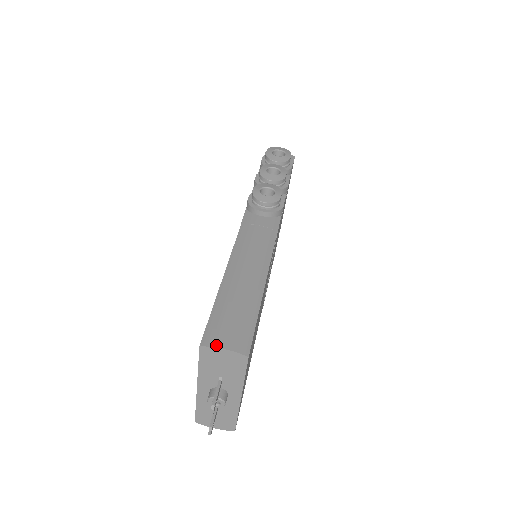
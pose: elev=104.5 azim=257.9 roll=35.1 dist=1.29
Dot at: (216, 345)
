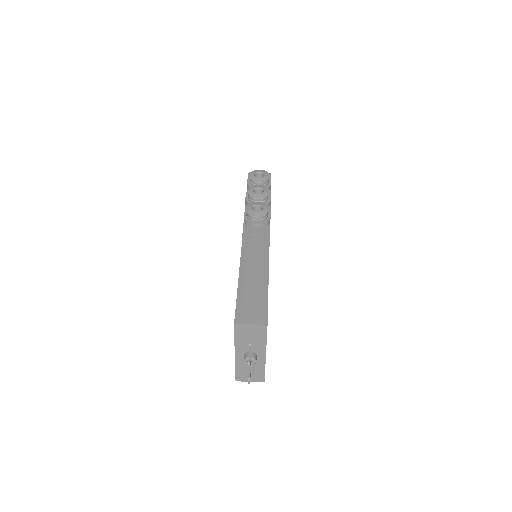
Dot at: (245, 322)
